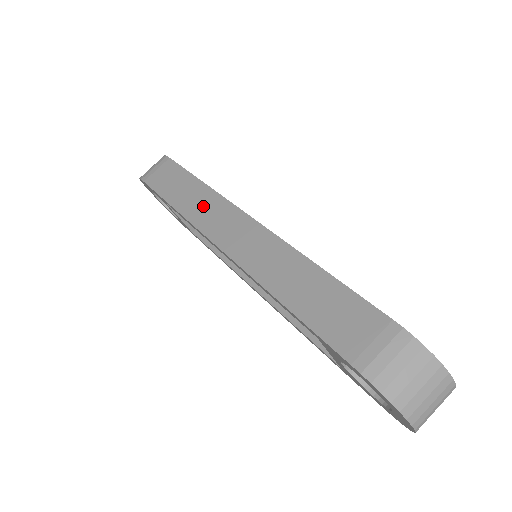
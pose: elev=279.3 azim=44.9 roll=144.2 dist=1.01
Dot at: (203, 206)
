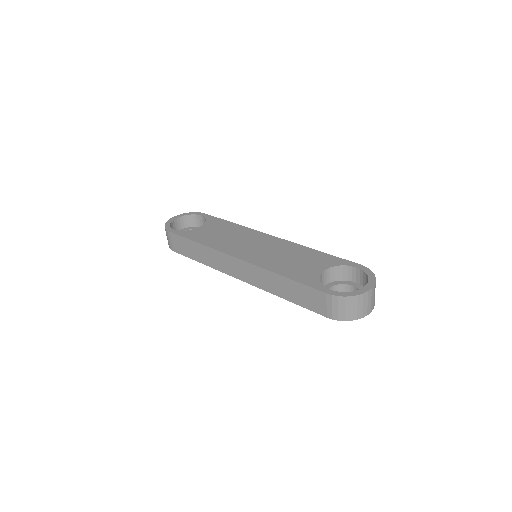
Dot at: (213, 259)
